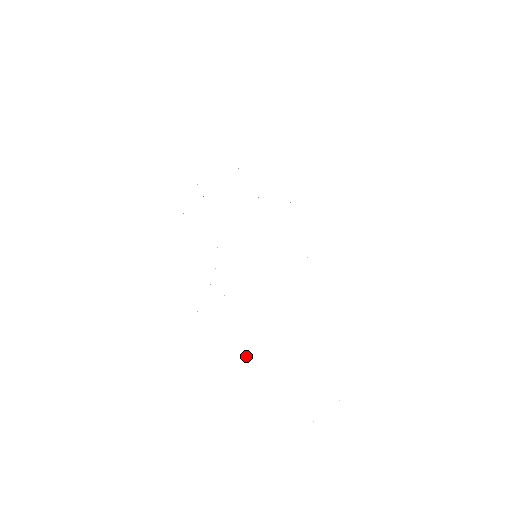
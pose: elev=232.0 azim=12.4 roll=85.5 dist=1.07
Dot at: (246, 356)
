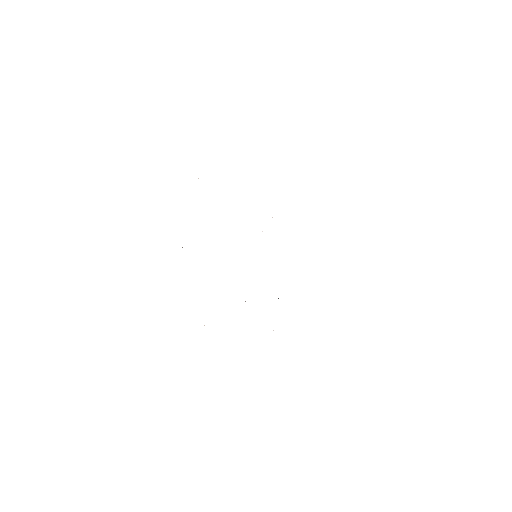
Dot at: occluded
